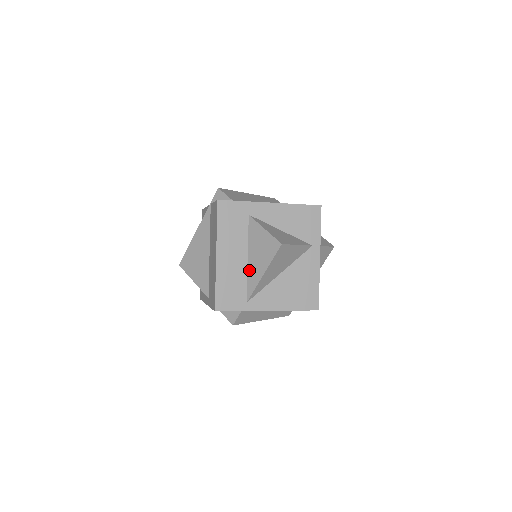
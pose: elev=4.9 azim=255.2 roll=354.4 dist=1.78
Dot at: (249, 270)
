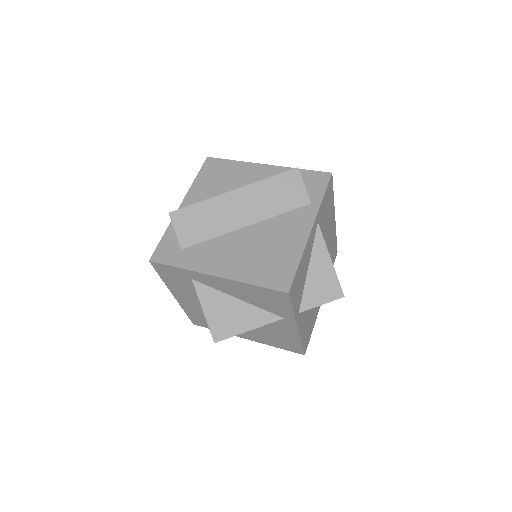
Dot at: occluded
